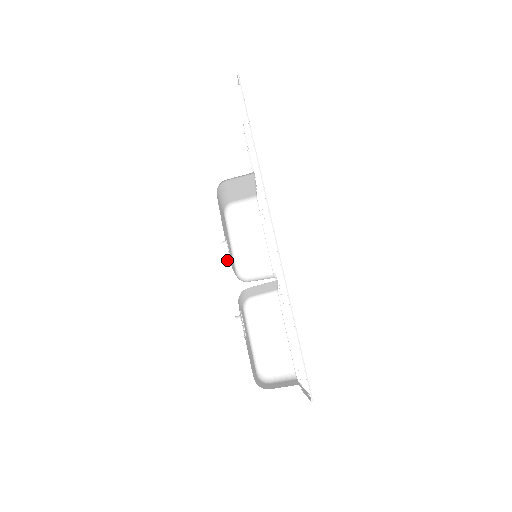
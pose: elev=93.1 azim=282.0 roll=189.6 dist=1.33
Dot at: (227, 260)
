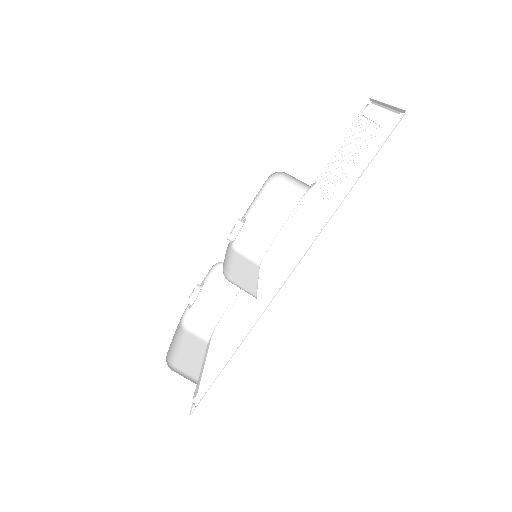
Dot at: (229, 240)
